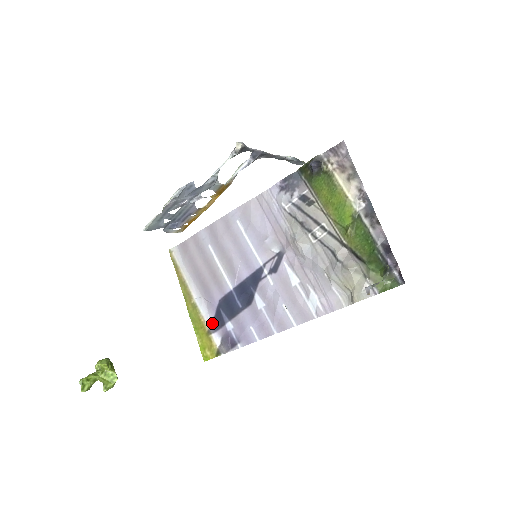
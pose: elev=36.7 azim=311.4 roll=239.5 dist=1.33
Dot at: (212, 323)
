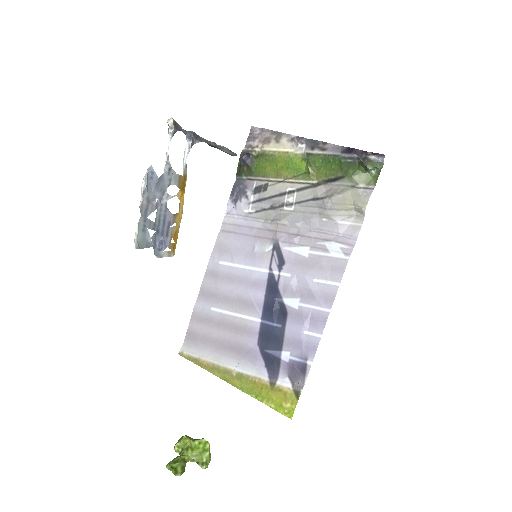
Dot at: (268, 373)
